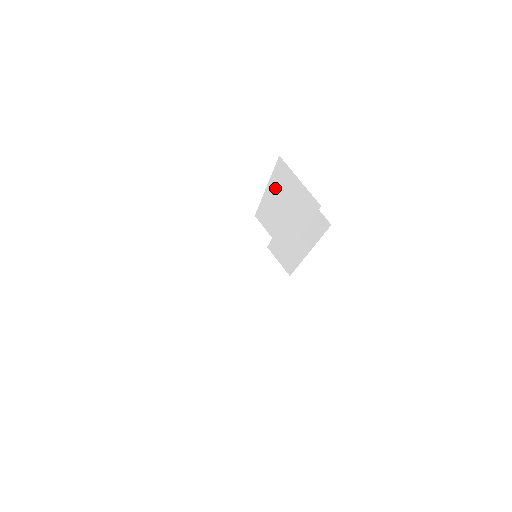
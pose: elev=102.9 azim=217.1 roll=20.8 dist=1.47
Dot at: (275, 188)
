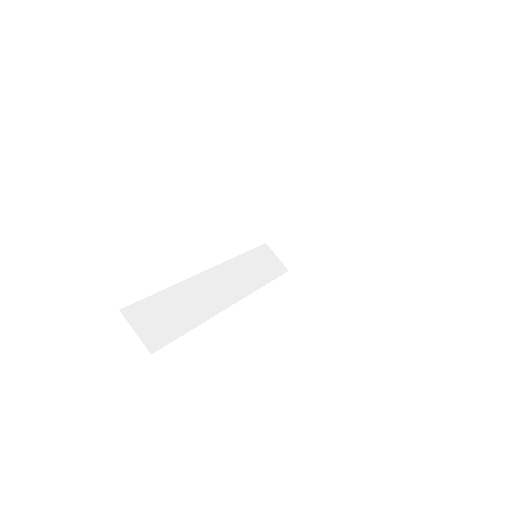
Dot at: occluded
